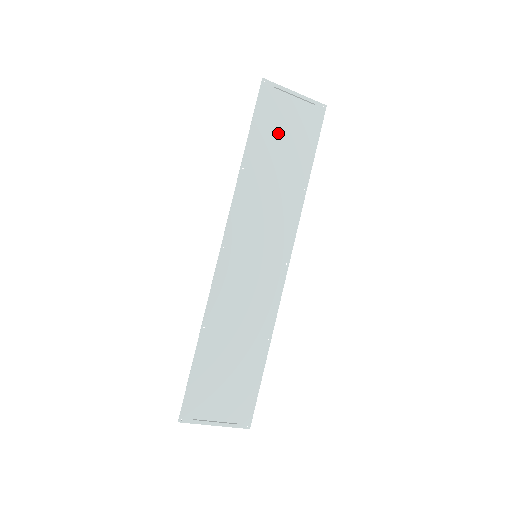
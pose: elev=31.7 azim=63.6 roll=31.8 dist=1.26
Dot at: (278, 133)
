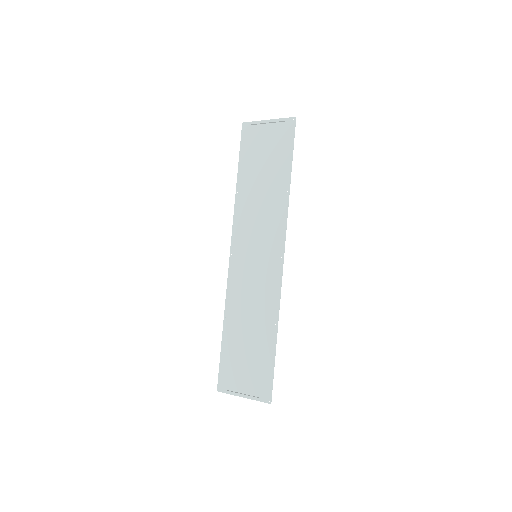
Dot at: (259, 156)
